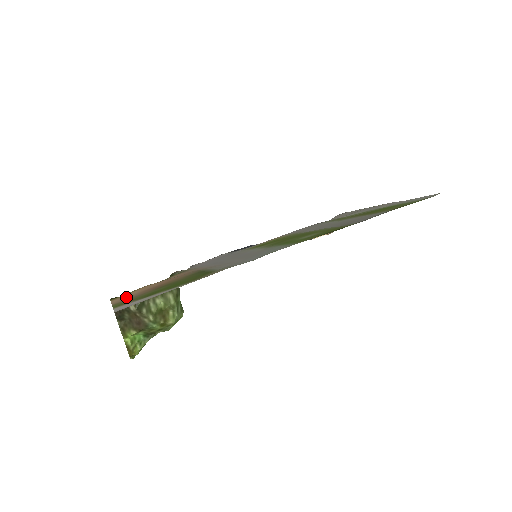
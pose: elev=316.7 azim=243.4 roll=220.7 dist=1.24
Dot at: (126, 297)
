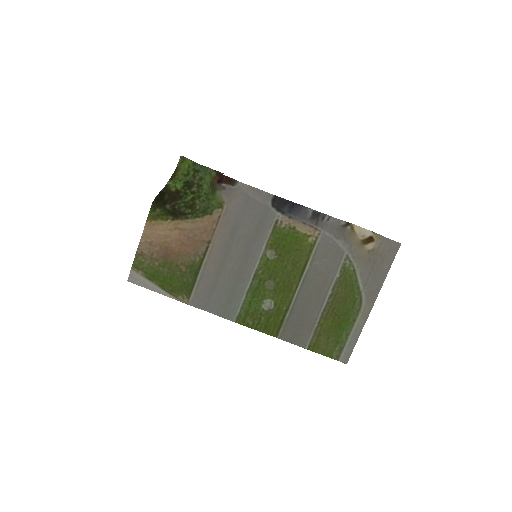
Dot at: (151, 240)
